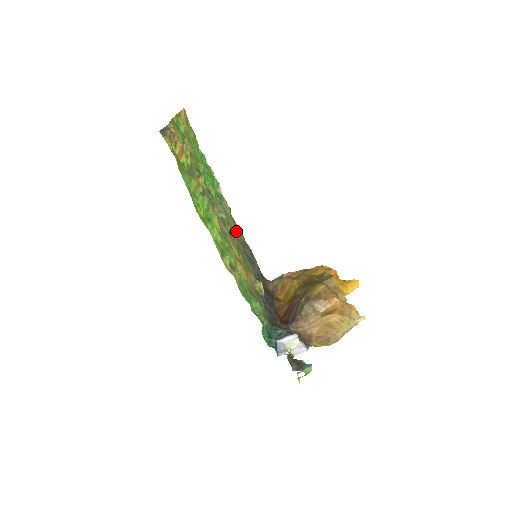
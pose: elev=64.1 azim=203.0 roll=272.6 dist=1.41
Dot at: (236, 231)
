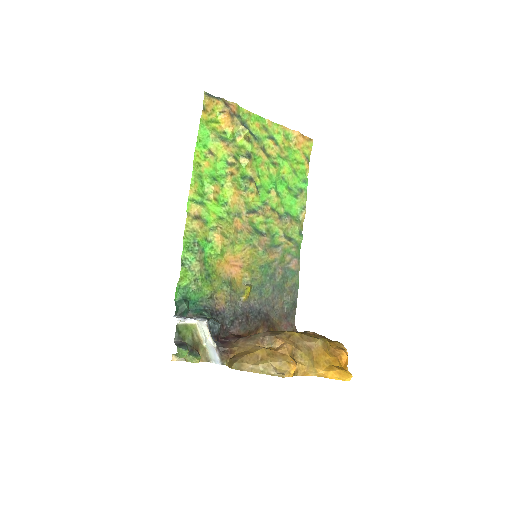
Dot at: (280, 247)
